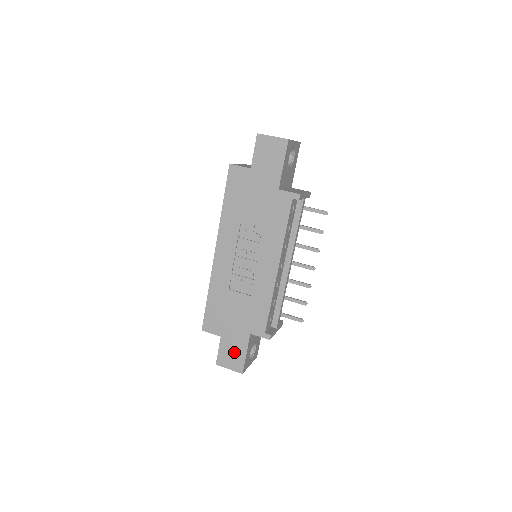
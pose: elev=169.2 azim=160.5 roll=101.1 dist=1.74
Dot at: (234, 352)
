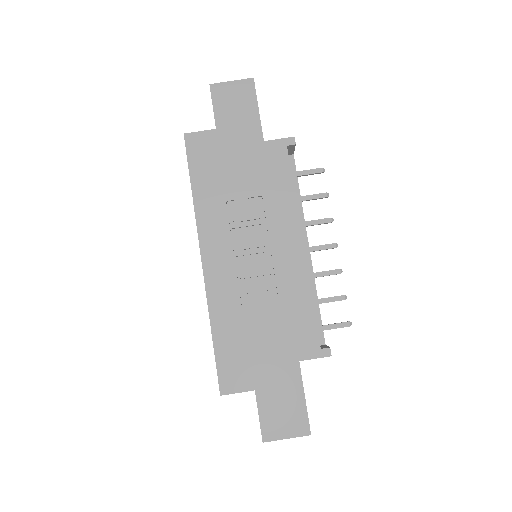
Dot at: (285, 405)
